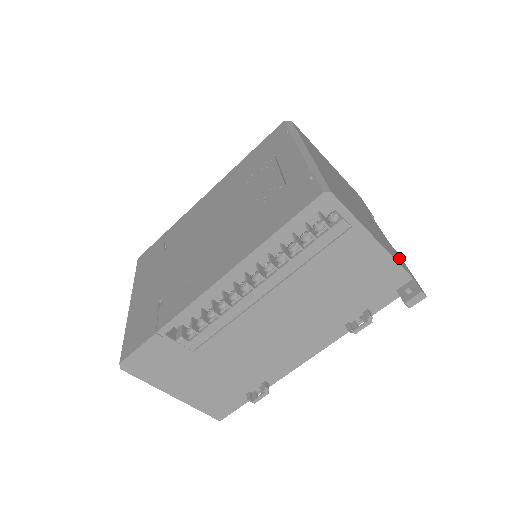
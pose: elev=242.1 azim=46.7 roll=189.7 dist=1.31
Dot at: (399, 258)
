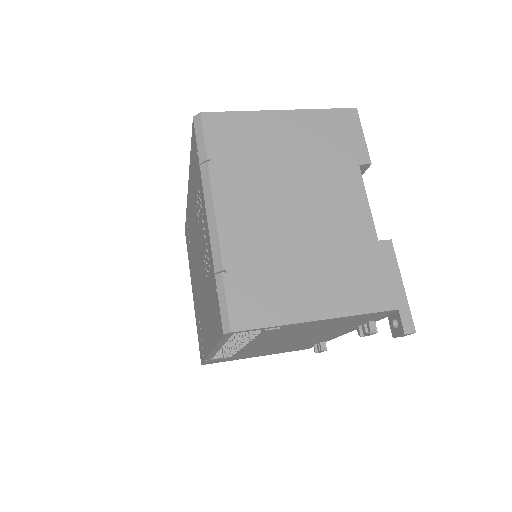
Dot at: (384, 274)
